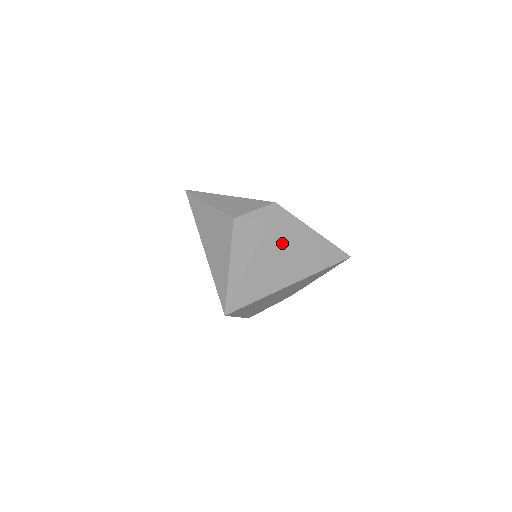
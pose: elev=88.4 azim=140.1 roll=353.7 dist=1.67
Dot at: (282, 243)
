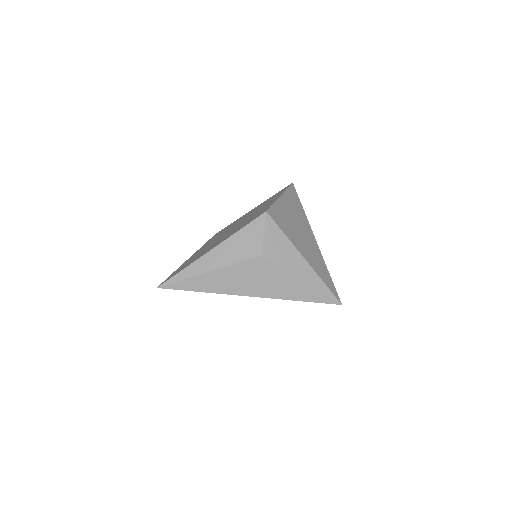
Dot at: (293, 228)
